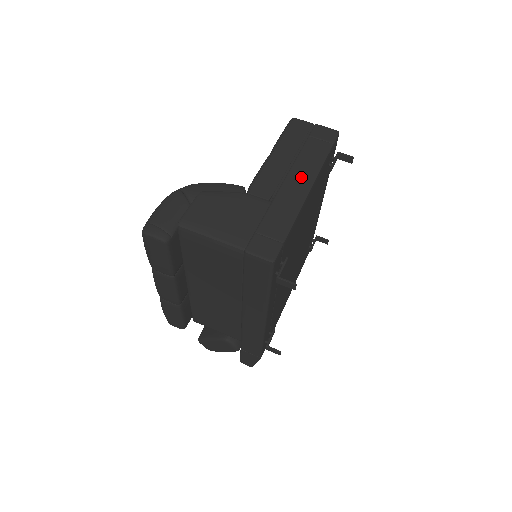
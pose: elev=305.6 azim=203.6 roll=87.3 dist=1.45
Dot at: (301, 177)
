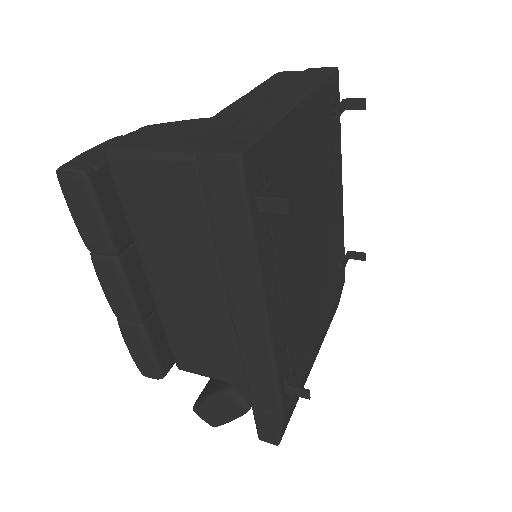
Dot at: (287, 96)
